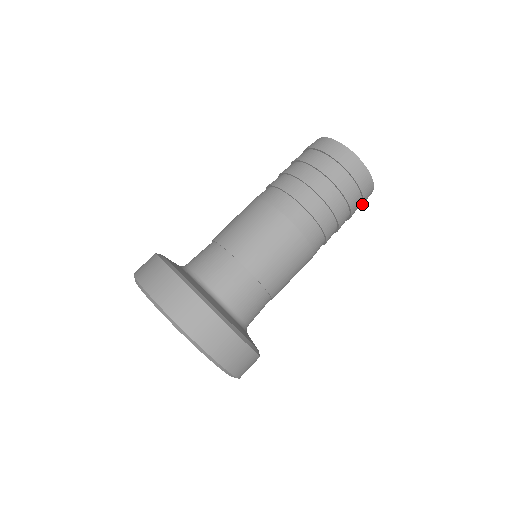
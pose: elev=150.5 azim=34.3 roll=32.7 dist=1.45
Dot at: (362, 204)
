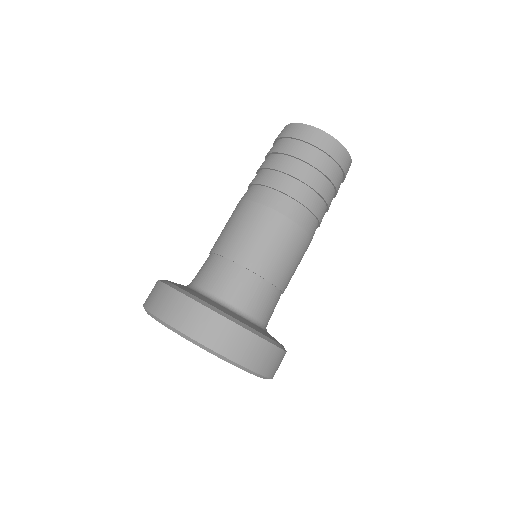
Dot at: (340, 167)
